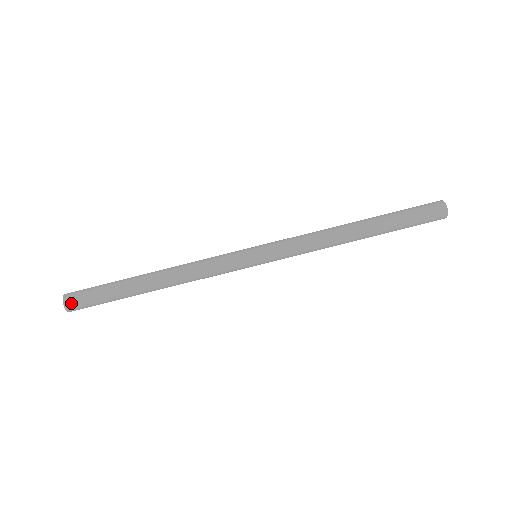
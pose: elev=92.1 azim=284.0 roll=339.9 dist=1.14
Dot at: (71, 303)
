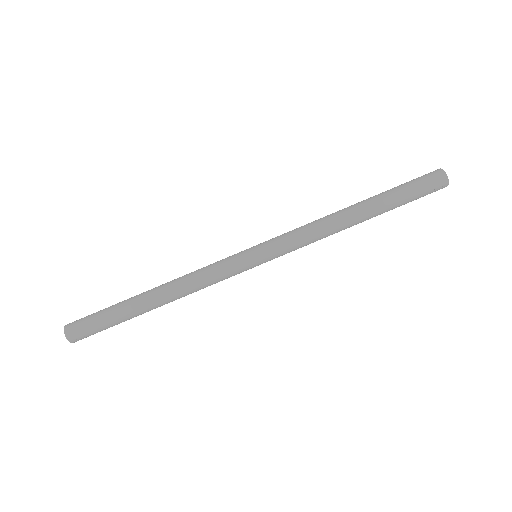
Dot at: (71, 325)
